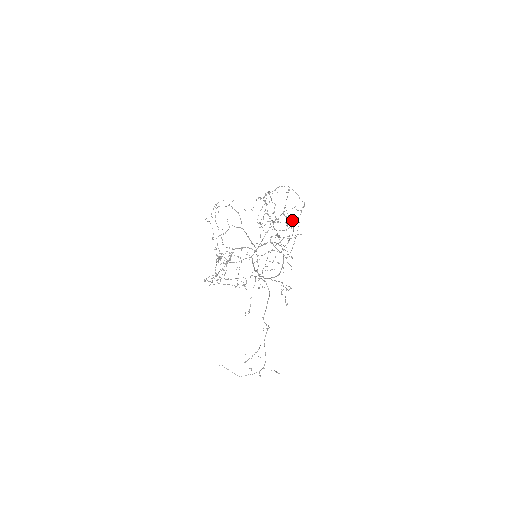
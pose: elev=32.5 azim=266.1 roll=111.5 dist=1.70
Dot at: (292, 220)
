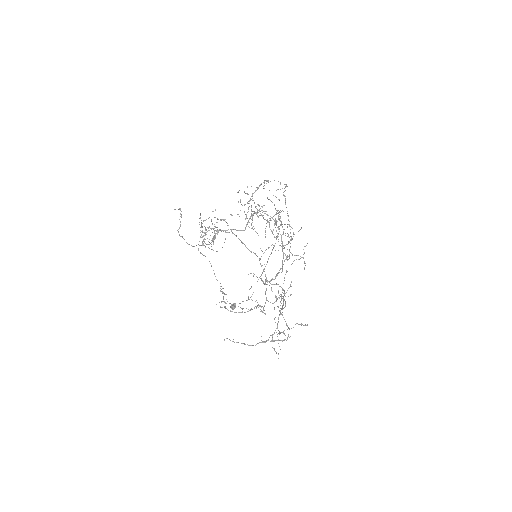
Dot at: occluded
